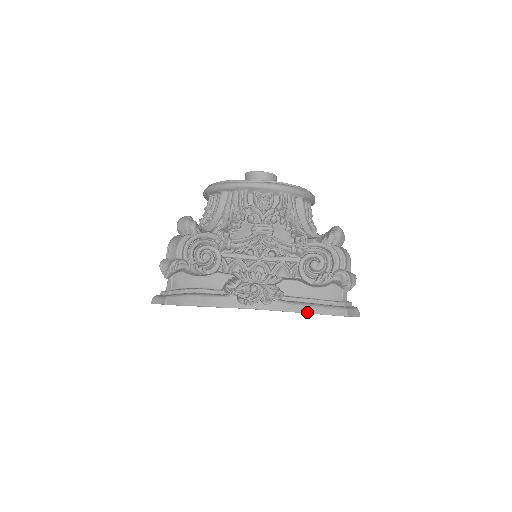
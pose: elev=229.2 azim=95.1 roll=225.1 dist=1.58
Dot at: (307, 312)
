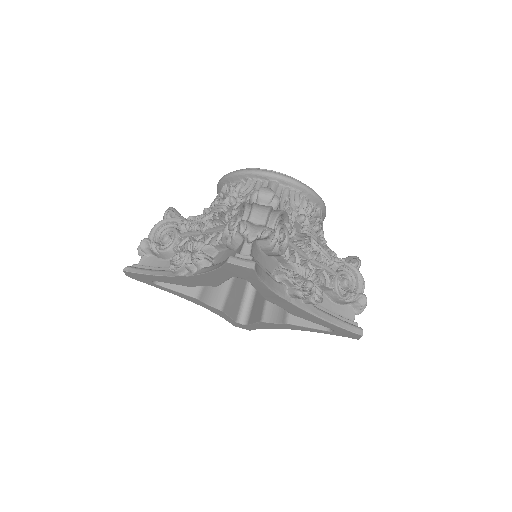
Dot at: (333, 323)
